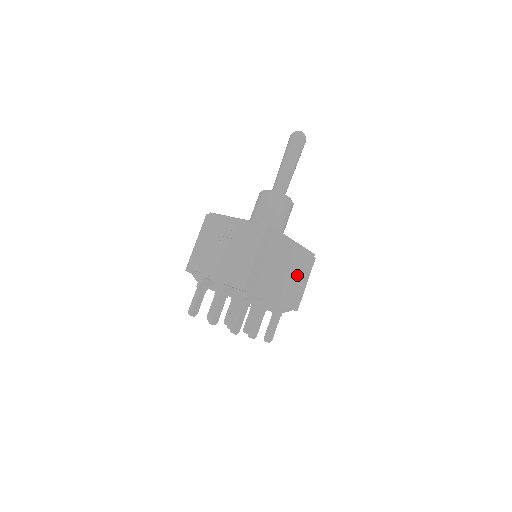
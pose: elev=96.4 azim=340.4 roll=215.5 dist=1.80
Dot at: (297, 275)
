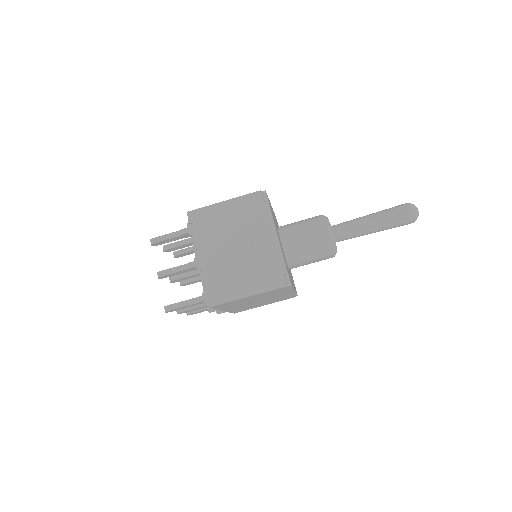
Dot at: (266, 302)
